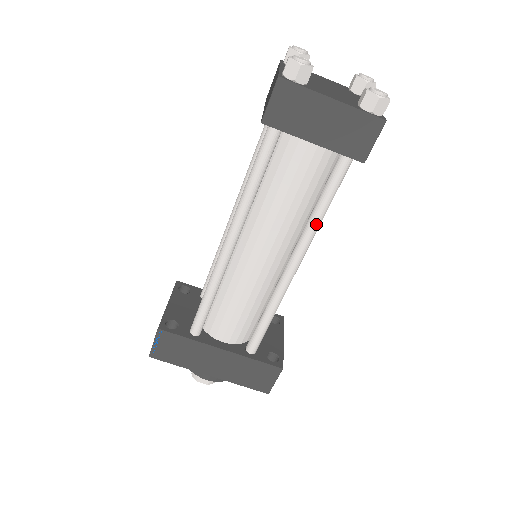
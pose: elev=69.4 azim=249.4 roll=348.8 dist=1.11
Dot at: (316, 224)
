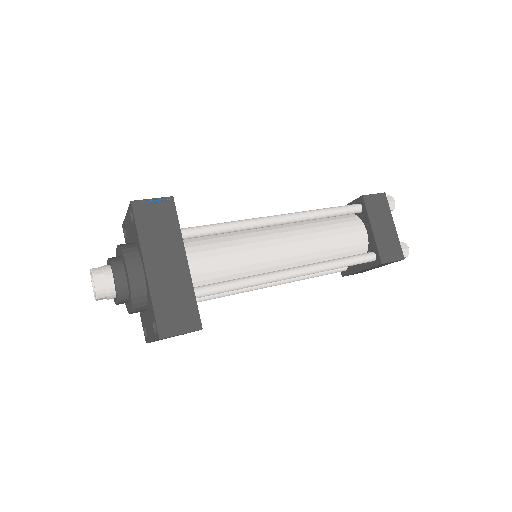
Dot at: (331, 265)
